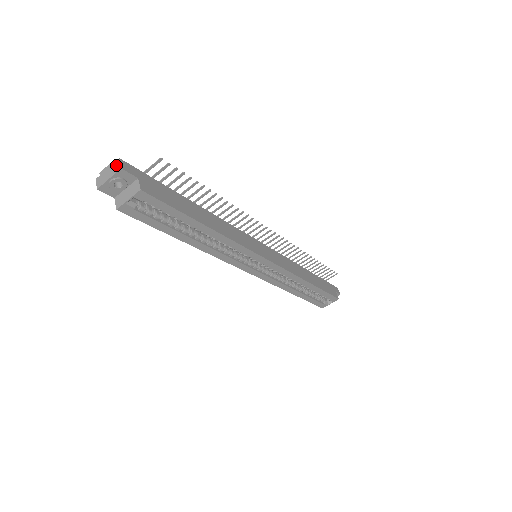
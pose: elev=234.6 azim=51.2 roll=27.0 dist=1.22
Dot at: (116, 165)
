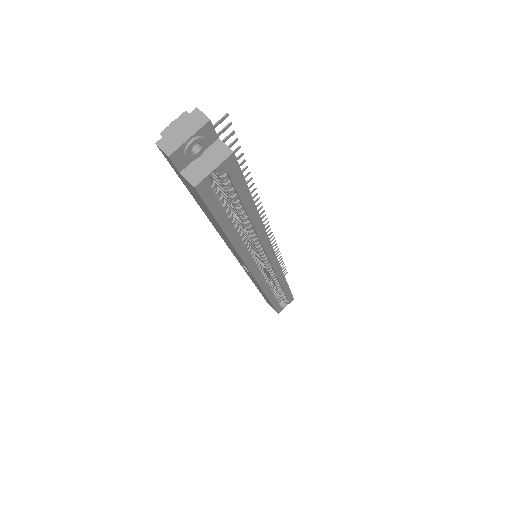
Dot at: (196, 117)
